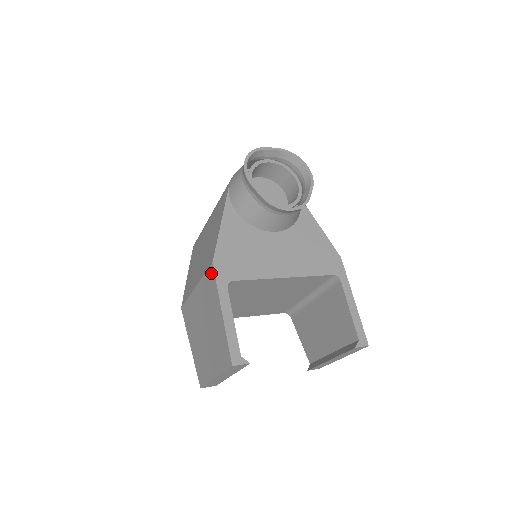
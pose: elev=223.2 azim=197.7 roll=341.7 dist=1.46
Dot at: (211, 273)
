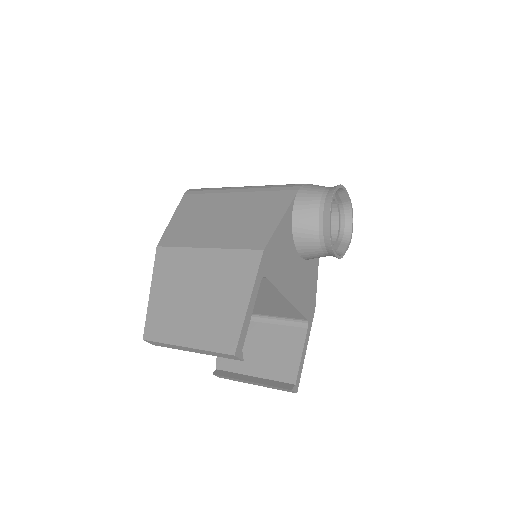
Dot at: (254, 257)
